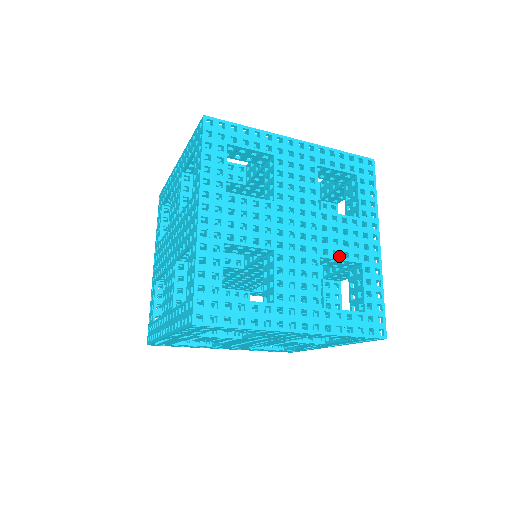
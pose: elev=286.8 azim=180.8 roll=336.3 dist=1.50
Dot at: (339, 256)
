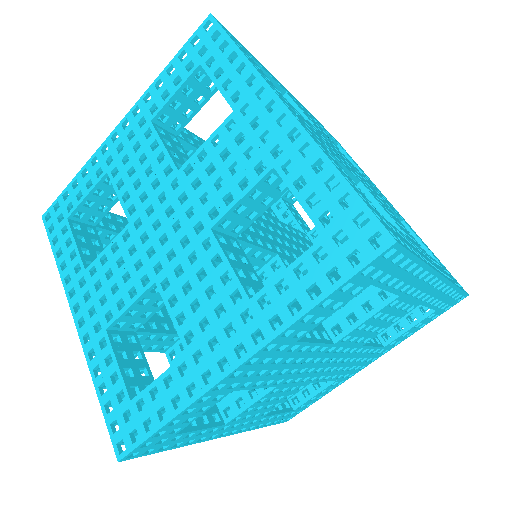
Dot at: (327, 379)
